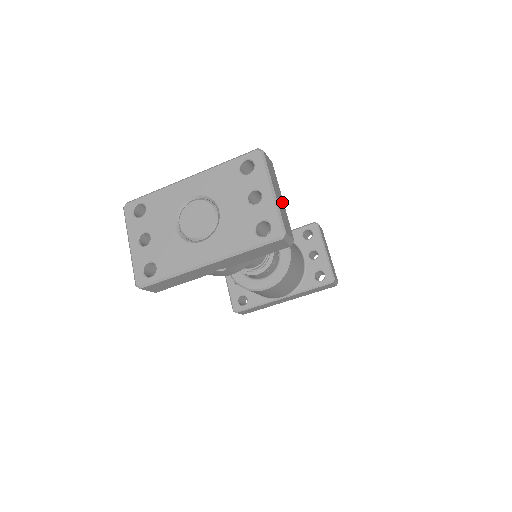
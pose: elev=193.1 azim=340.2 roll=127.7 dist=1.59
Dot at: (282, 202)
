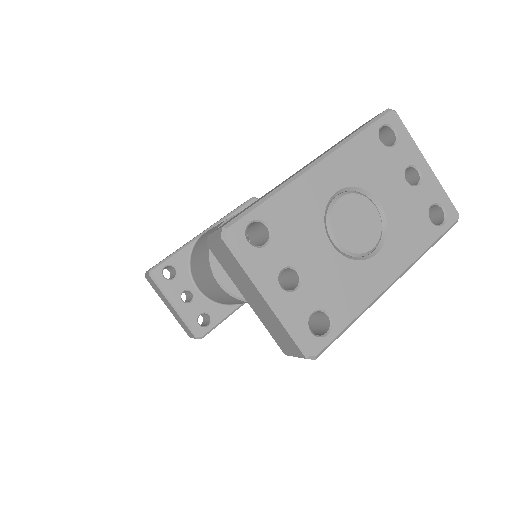
Dot at: occluded
